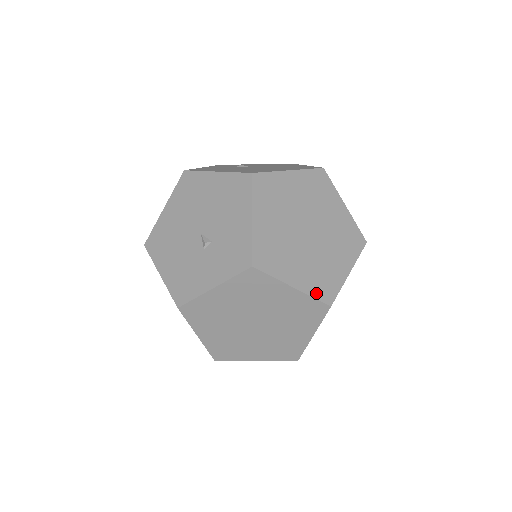
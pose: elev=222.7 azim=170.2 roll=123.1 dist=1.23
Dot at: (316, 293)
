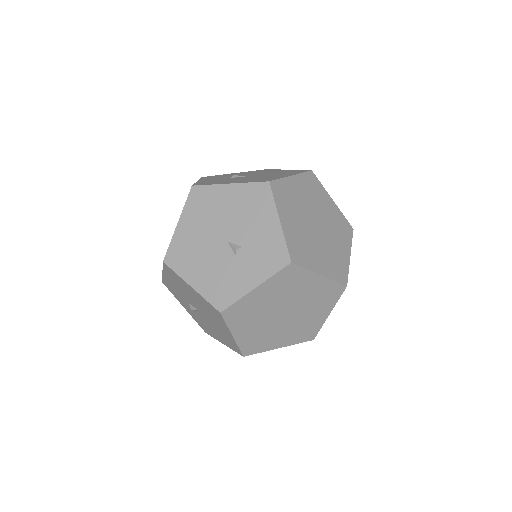
Dot at: (335, 277)
